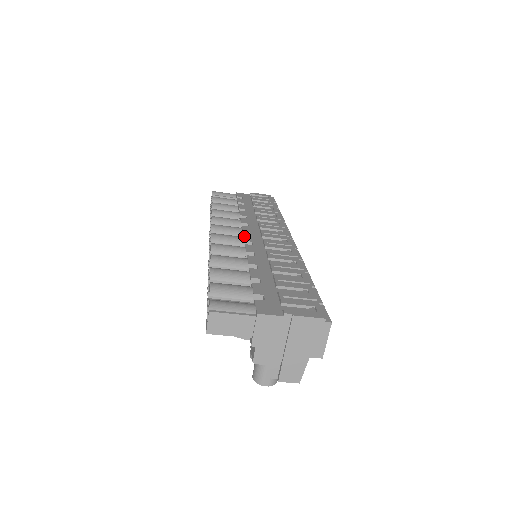
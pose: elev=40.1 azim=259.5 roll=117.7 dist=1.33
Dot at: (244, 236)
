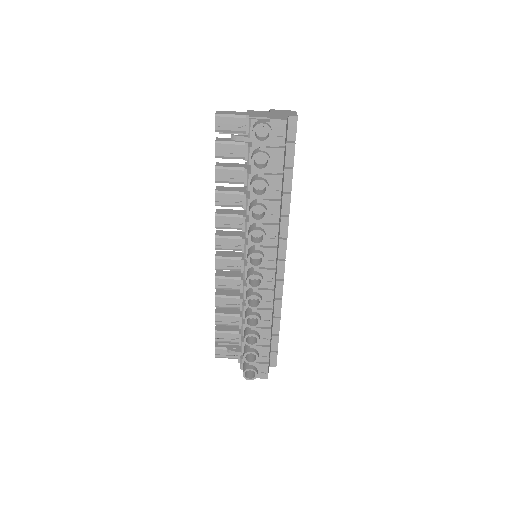
Dot at: occluded
